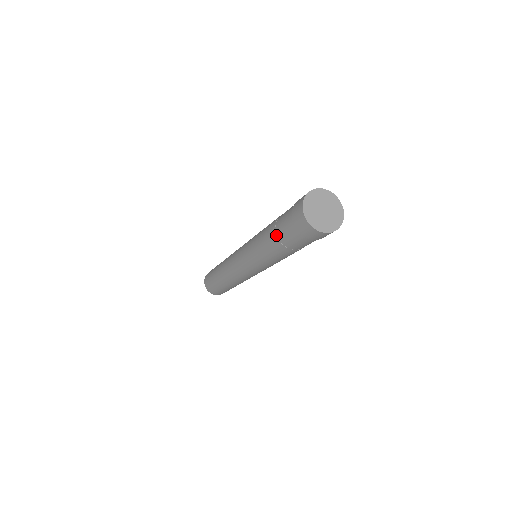
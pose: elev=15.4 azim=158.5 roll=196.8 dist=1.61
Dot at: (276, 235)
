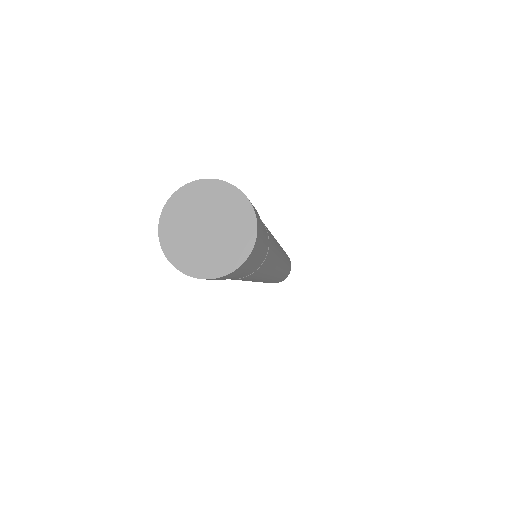
Dot at: occluded
